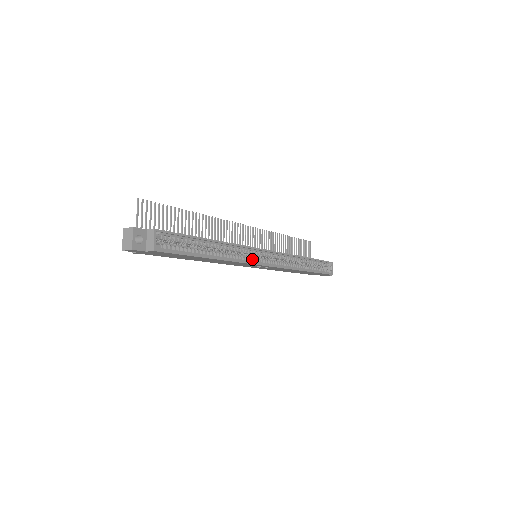
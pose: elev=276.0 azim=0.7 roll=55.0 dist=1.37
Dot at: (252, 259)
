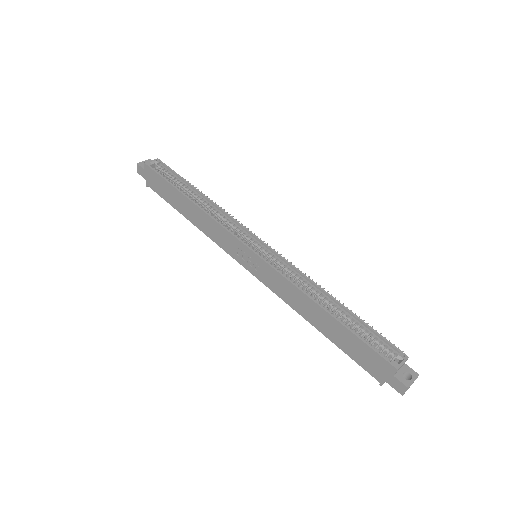
Dot at: (234, 233)
